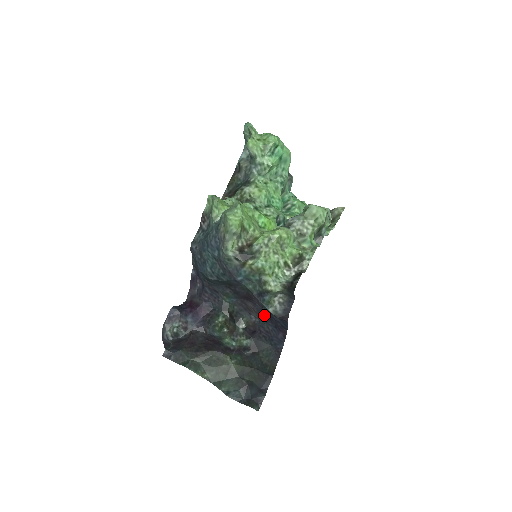
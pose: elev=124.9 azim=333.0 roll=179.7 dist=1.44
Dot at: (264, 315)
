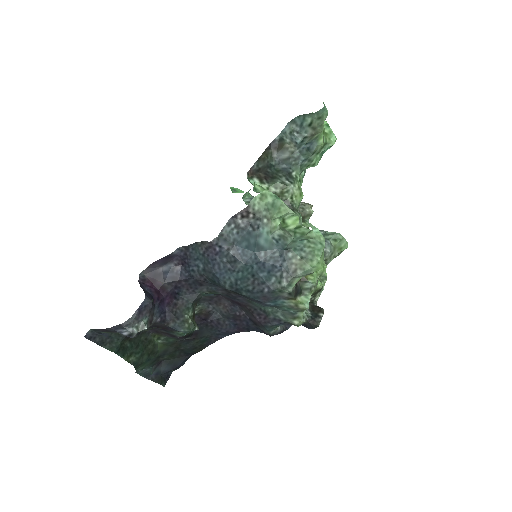
Dot at: (236, 316)
